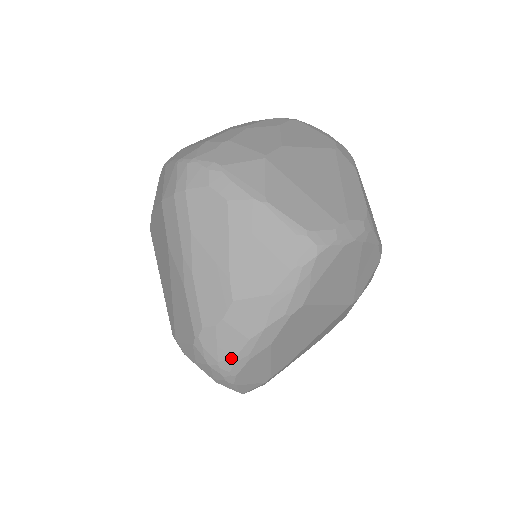
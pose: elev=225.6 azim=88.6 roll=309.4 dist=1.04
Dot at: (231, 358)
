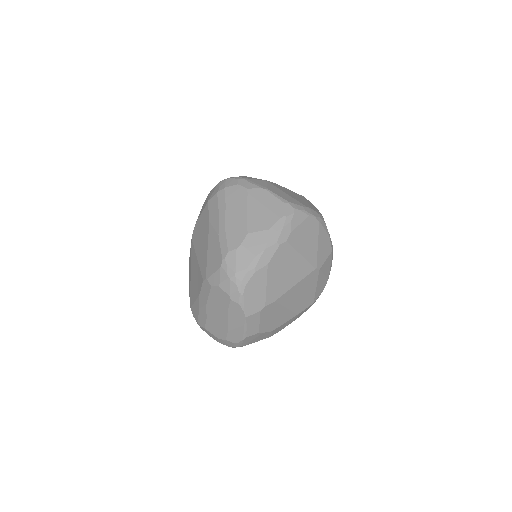
Dot at: (244, 270)
